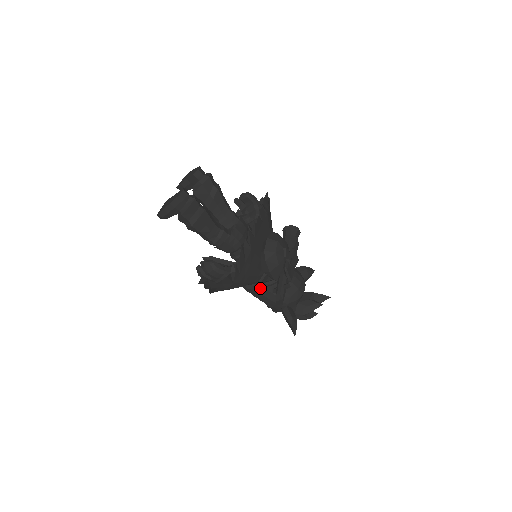
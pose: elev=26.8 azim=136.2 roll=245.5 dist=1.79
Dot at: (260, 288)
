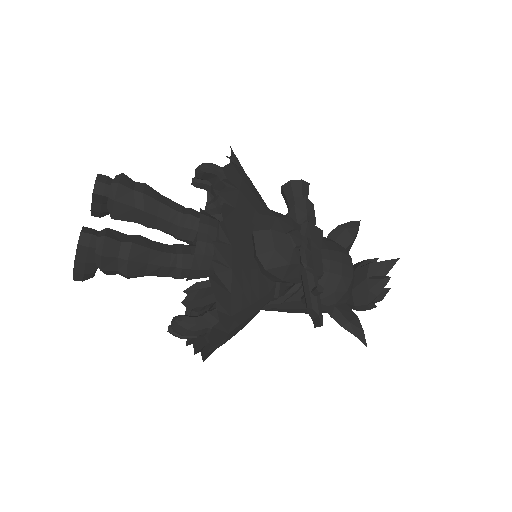
Dot at: (282, 302)
